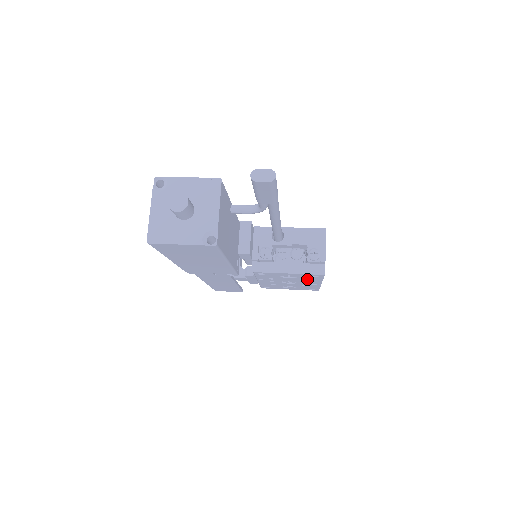
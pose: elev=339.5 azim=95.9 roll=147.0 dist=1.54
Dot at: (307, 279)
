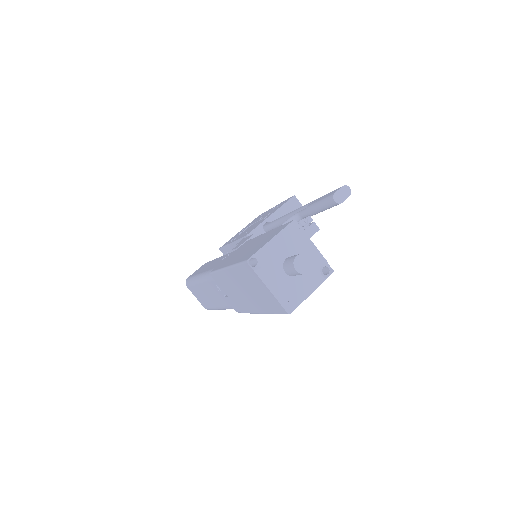
Dot at: occluded
